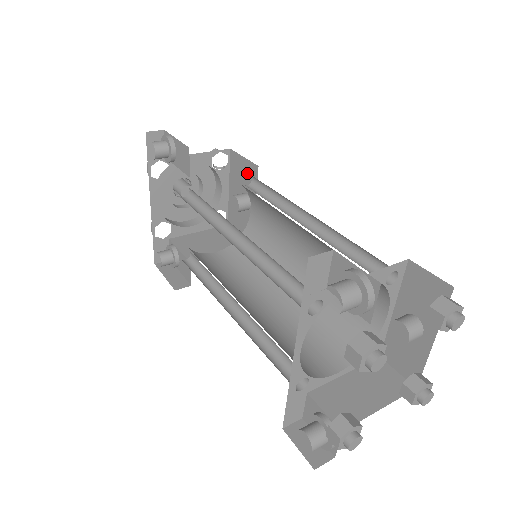
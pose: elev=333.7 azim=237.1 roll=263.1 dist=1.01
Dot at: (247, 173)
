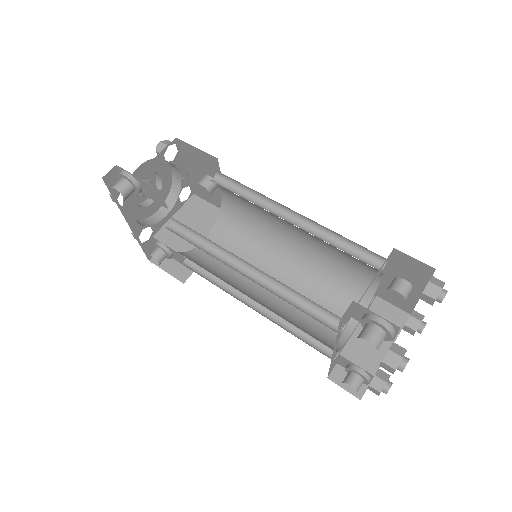
Dot at: (205, 161)
